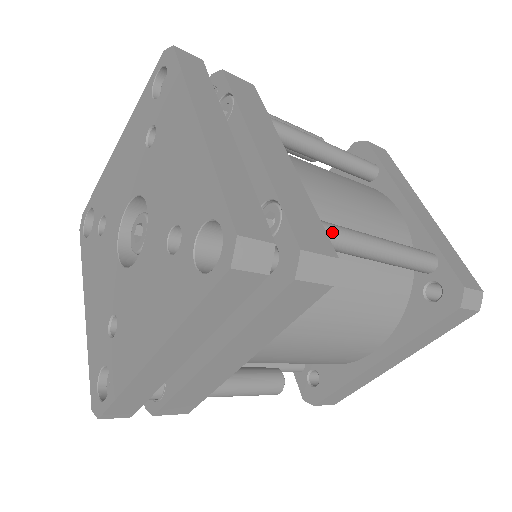
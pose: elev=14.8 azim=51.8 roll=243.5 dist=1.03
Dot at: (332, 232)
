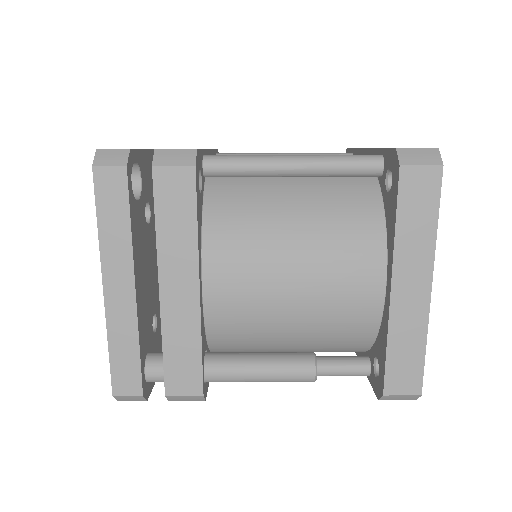
Dot at: (222, 157)
